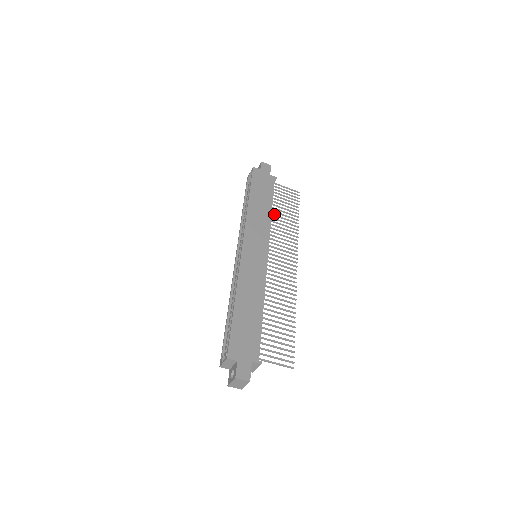
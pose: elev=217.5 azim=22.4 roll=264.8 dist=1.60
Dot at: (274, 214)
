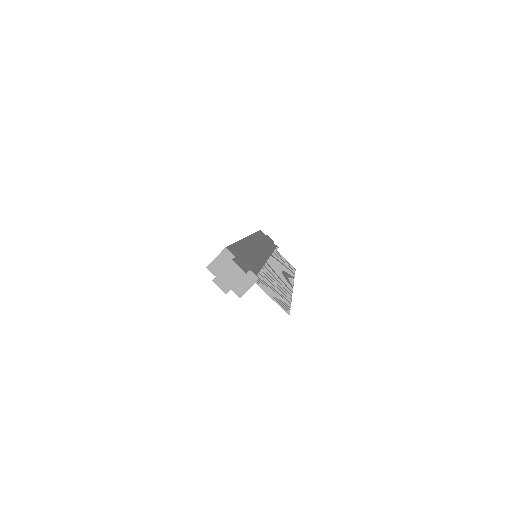
Dot at: (275, 256)
